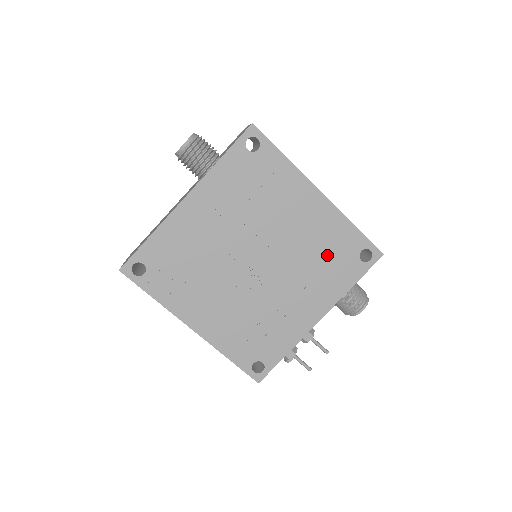
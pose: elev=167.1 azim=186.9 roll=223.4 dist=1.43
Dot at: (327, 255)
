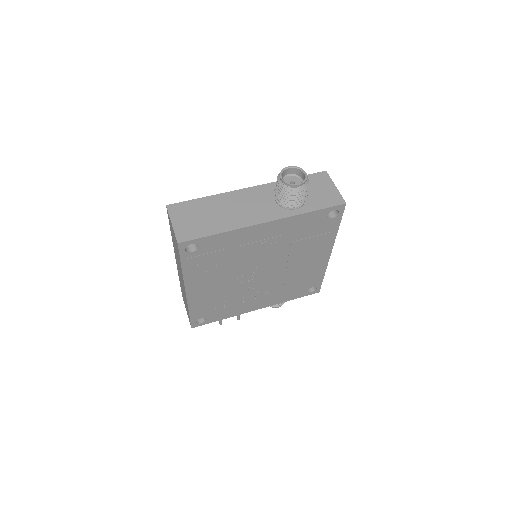
Dot at: (297, 283)
